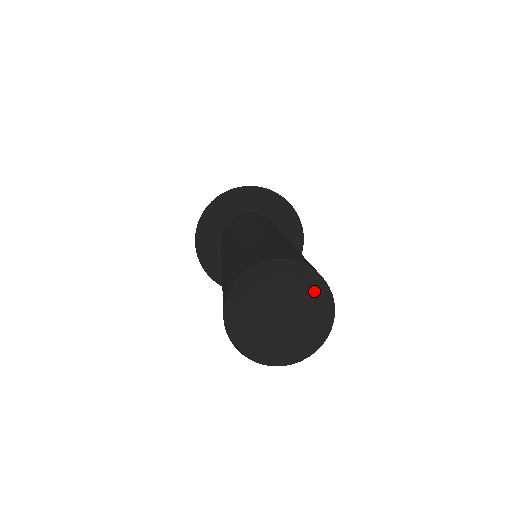
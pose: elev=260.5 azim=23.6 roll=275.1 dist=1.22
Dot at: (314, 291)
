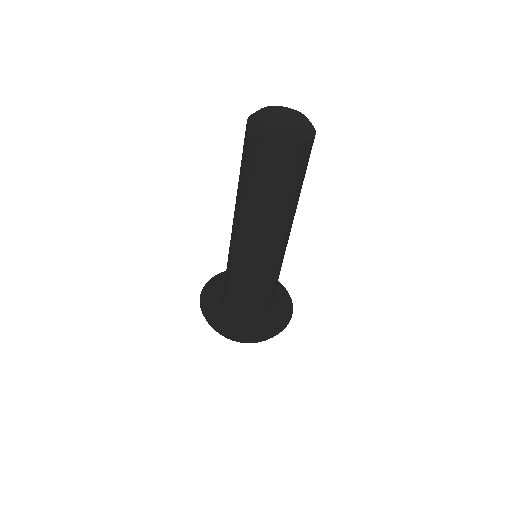
Dot at: (281, 107)
